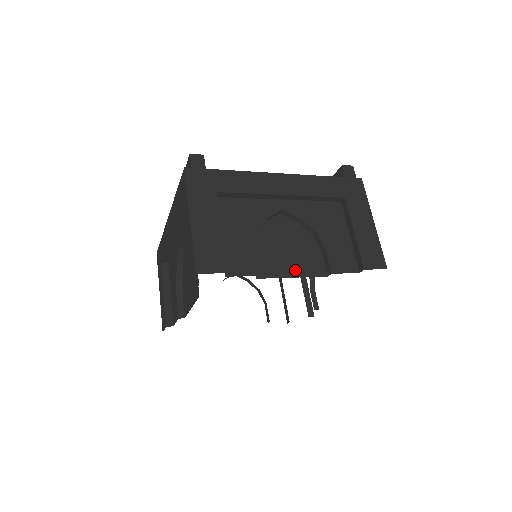
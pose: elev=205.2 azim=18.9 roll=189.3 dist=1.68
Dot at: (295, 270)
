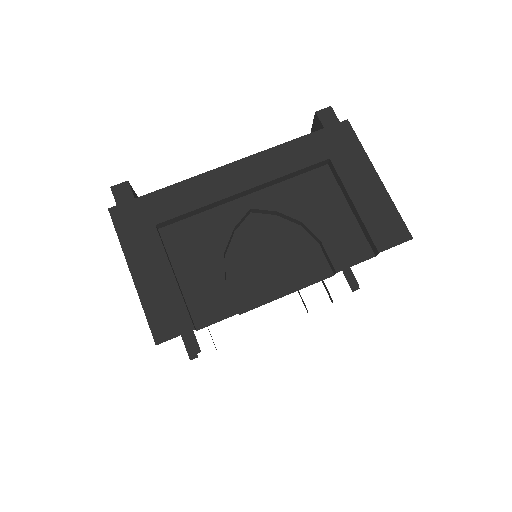
Dot at: (288, 283)
